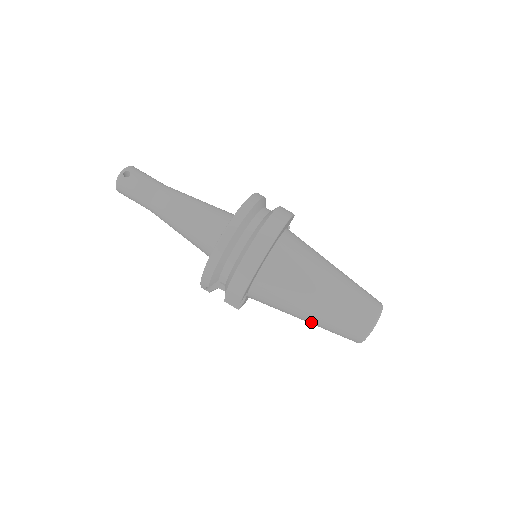
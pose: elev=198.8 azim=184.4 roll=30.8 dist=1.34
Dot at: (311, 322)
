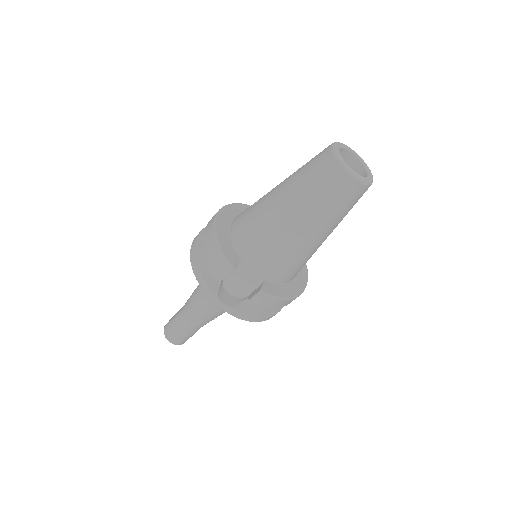
Dot at: (303, 218)
